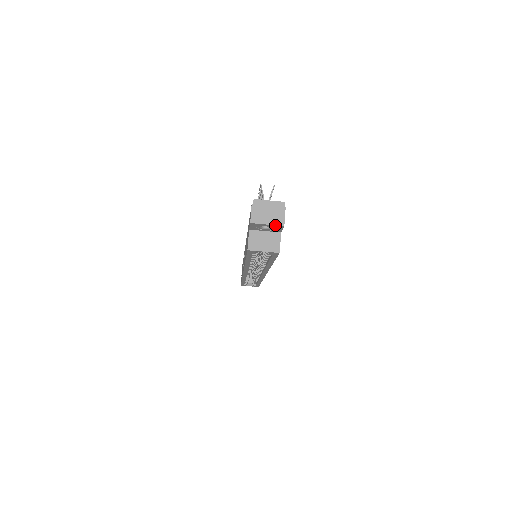
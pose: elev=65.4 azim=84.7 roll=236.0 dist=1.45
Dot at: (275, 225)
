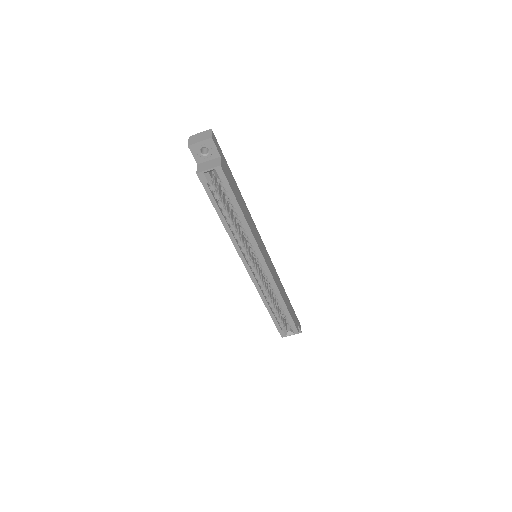
Dot at: (206, 140)
